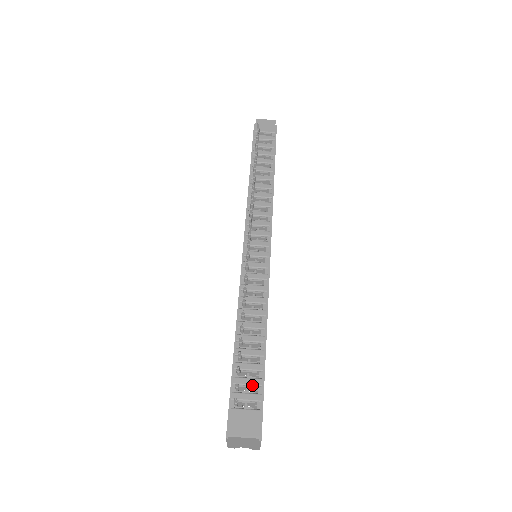
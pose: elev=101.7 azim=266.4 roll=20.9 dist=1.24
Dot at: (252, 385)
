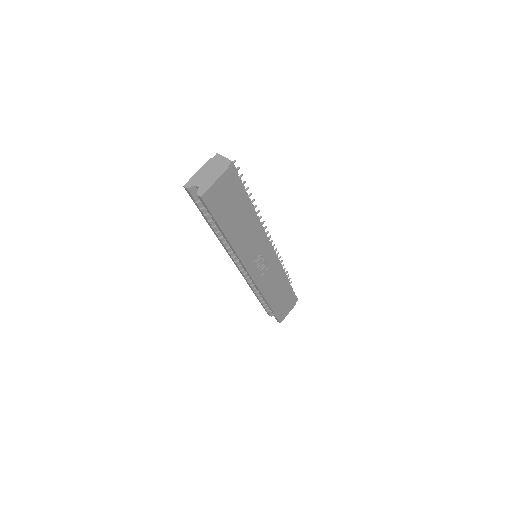
Dot at: occluded
